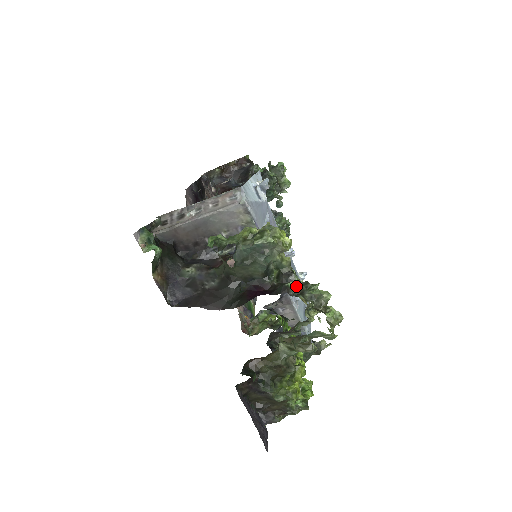
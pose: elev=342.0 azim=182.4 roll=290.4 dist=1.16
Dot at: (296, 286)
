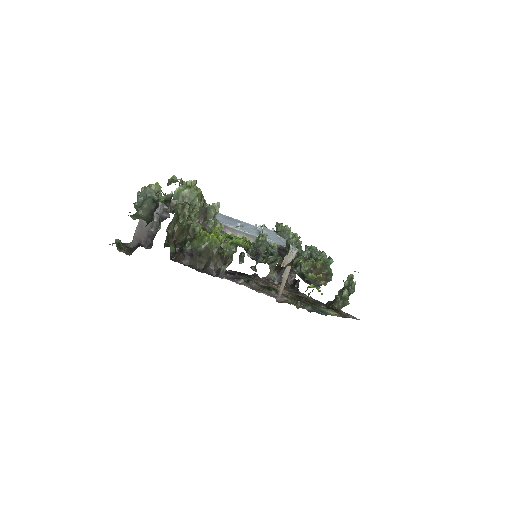
Dot at: occluded
